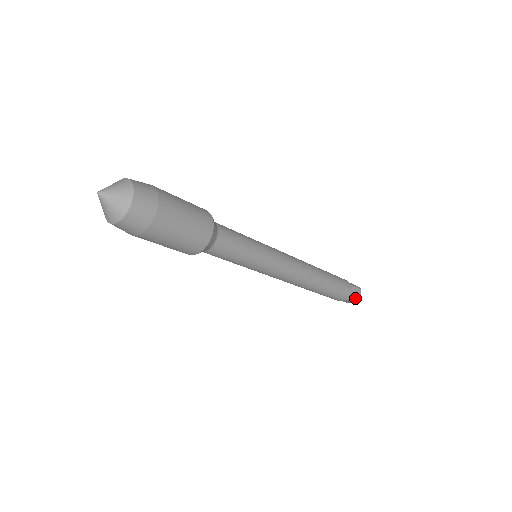
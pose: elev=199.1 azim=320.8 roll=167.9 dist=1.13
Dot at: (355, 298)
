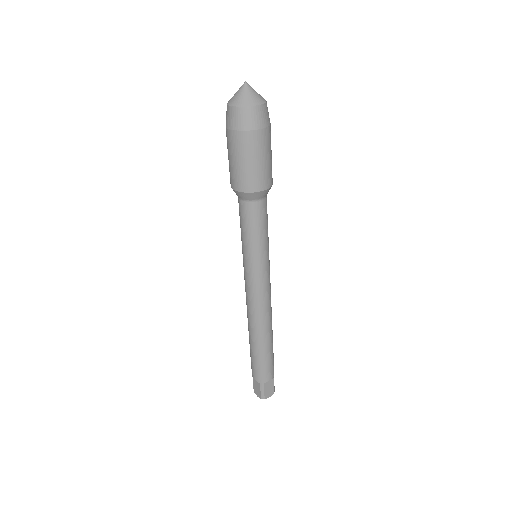
Dot at: occluded
